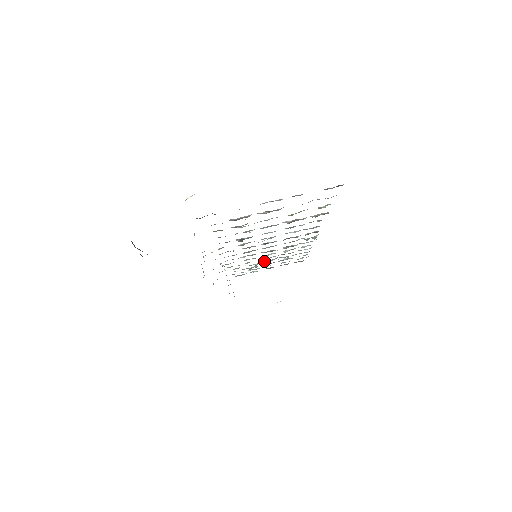
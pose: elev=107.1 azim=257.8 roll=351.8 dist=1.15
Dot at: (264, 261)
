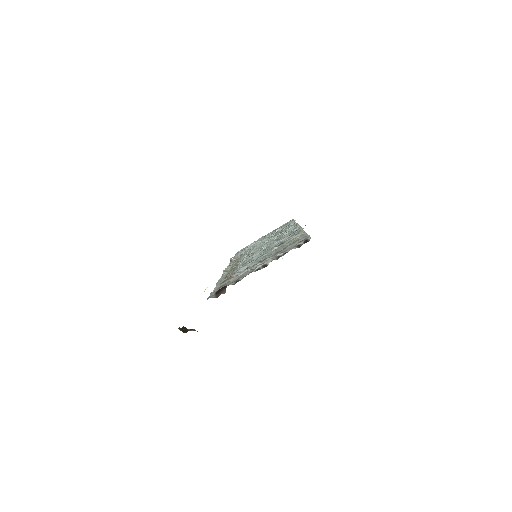
Dot at: (261, 241)
